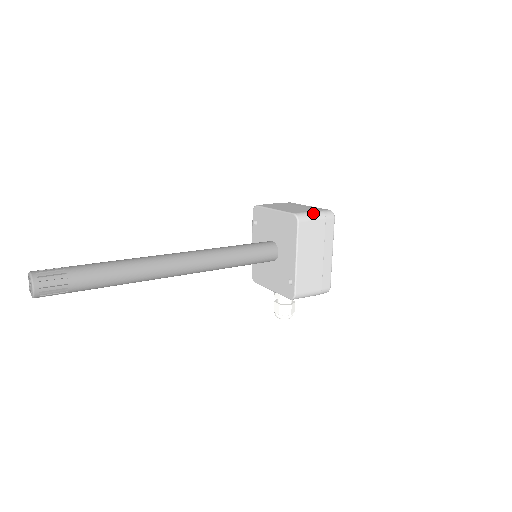
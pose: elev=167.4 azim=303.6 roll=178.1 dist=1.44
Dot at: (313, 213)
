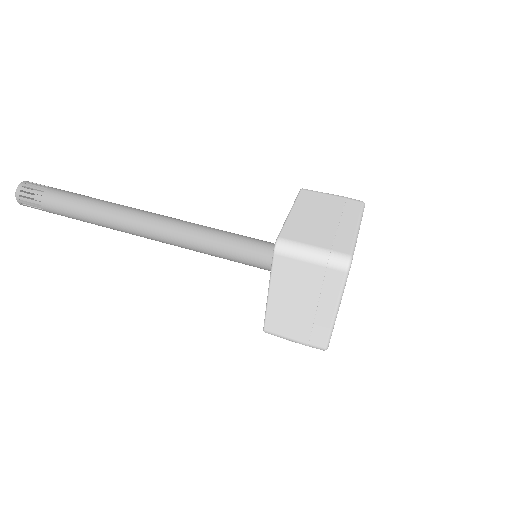
Dot at: (308, 250)
